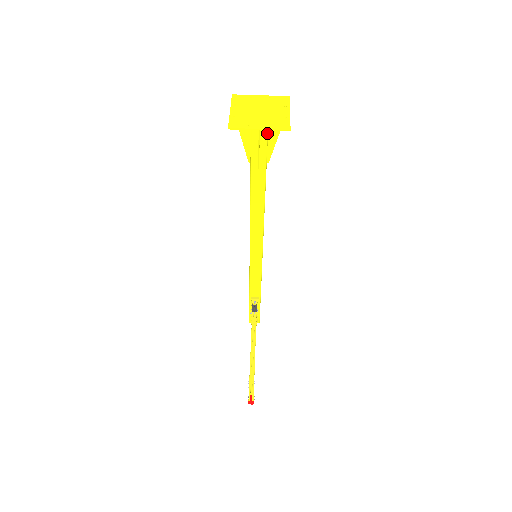
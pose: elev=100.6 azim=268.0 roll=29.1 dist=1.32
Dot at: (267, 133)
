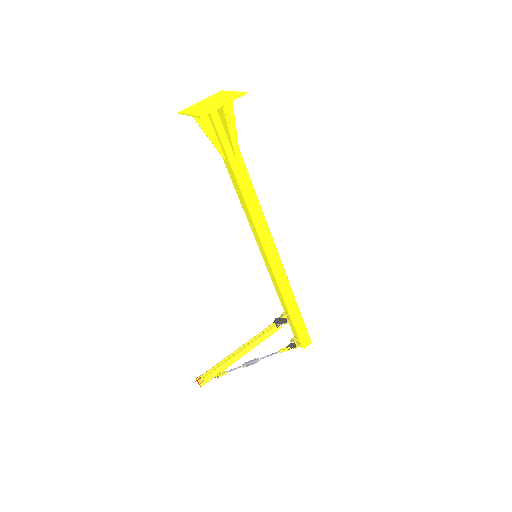
Dot at: (215, 123)
